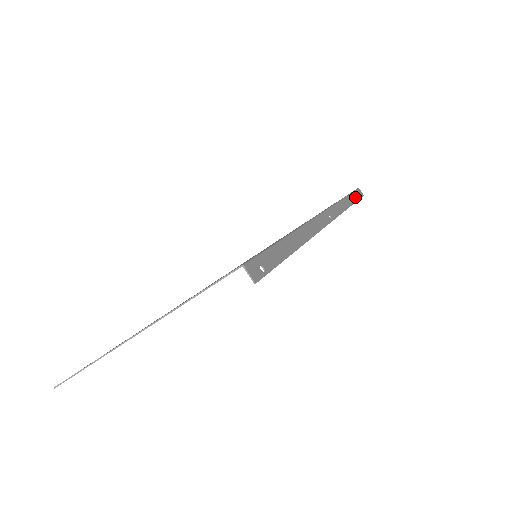
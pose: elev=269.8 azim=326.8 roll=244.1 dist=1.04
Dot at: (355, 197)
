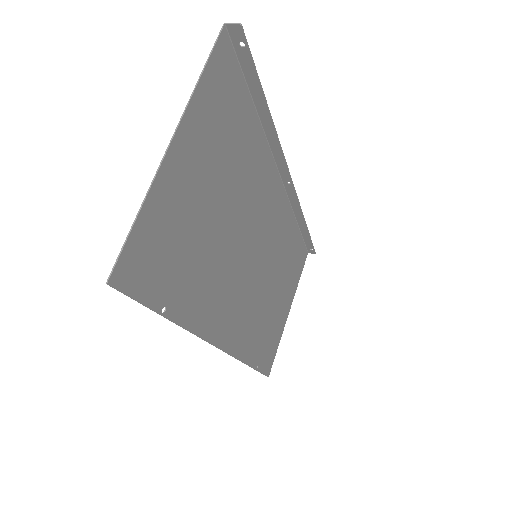
Dot at: (307, 238)
